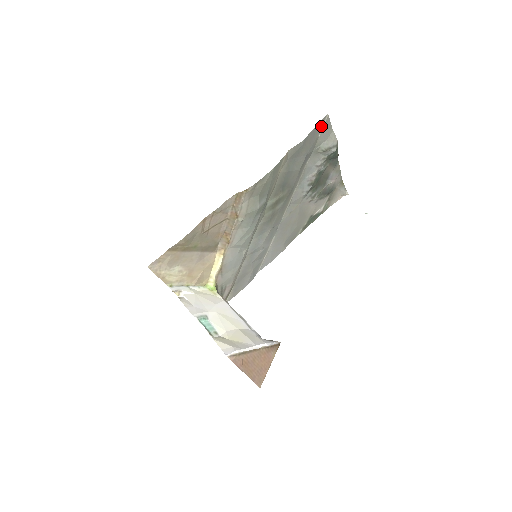
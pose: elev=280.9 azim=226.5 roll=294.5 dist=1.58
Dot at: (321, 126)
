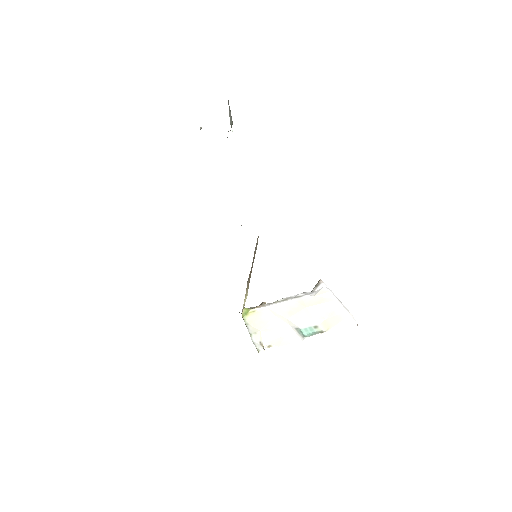
Dot at: occluded
